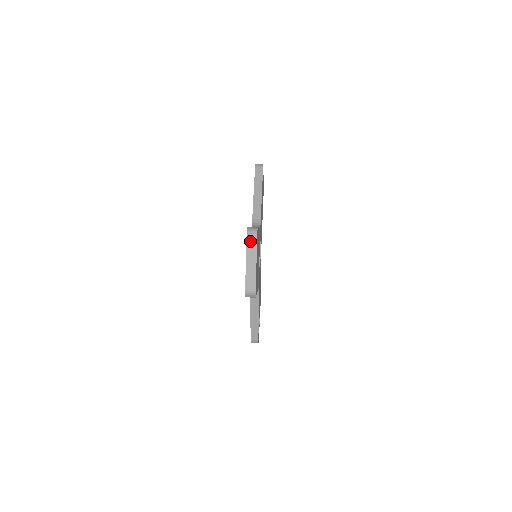
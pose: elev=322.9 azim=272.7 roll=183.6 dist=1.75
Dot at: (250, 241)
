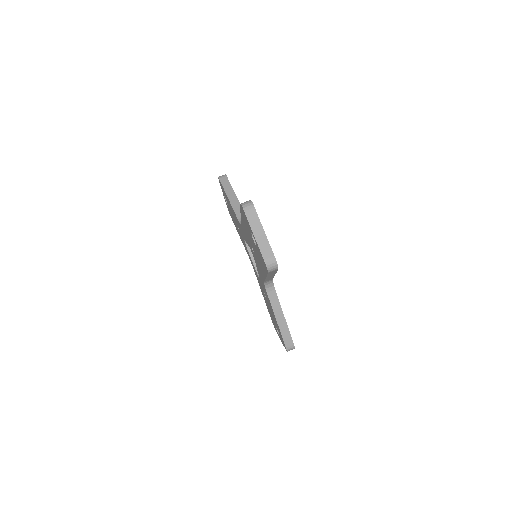
Dot at: (249, 213)
